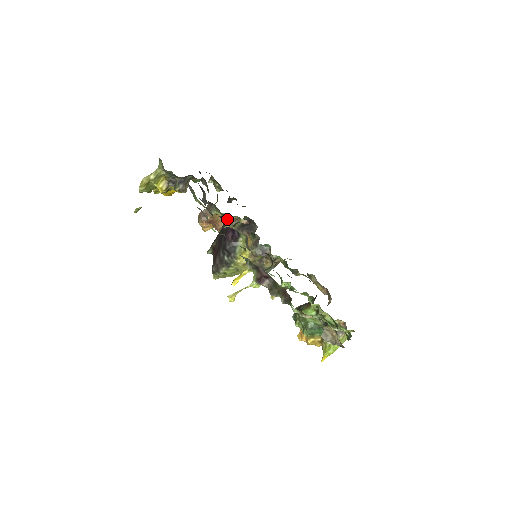
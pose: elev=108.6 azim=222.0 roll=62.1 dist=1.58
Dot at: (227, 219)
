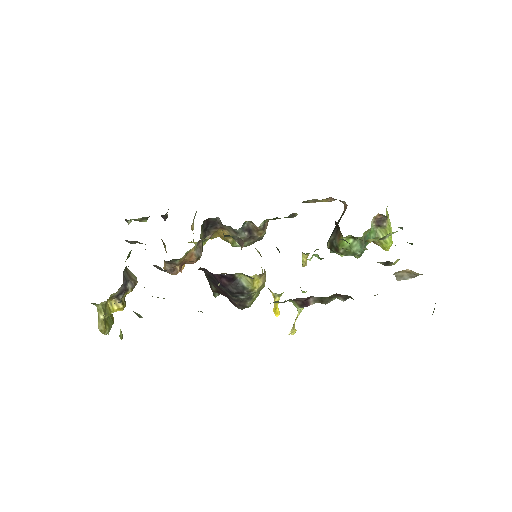
Dot at: (193, 251)
